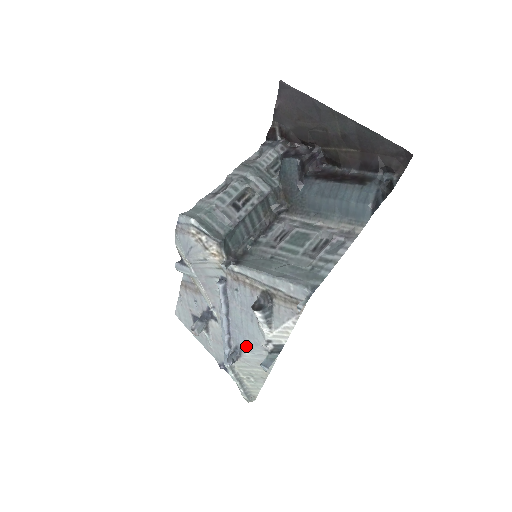
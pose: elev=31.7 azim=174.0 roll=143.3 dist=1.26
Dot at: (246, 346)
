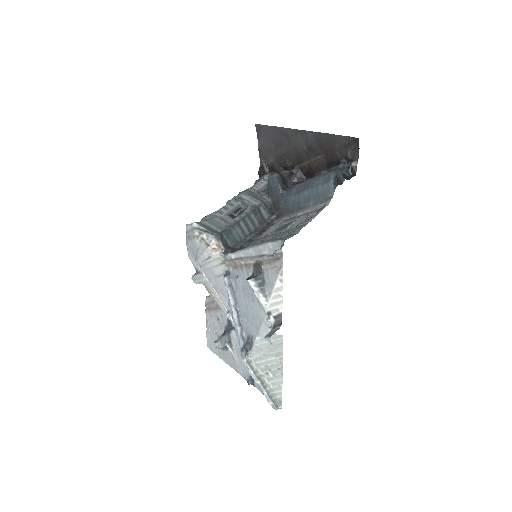
Dot at: (254, 331)
